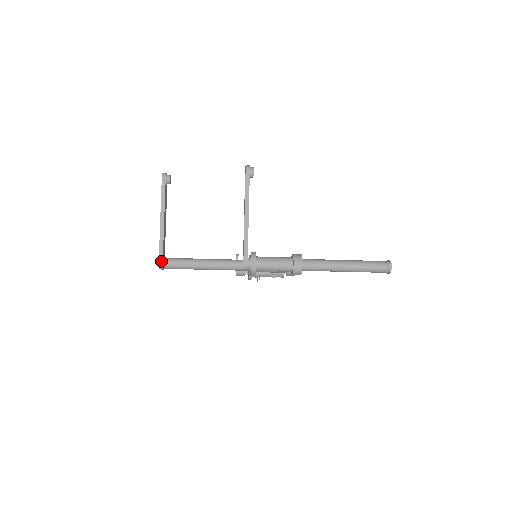
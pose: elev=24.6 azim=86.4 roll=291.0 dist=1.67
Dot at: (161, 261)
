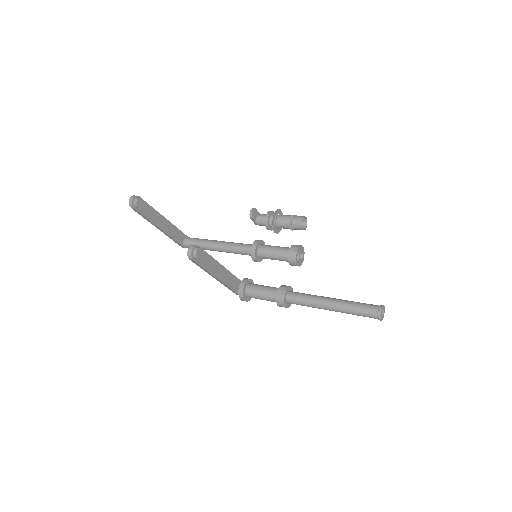
Dot at: (182, 247)
